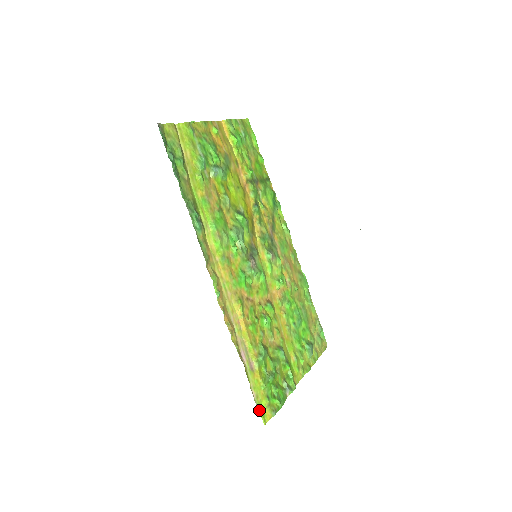
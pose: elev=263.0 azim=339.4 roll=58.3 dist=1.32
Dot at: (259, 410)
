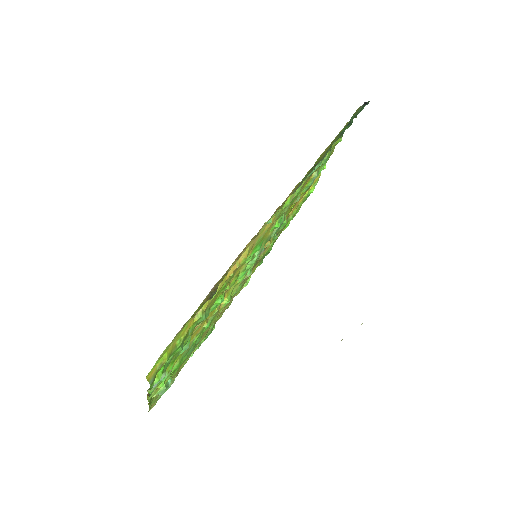
Dot at: (162, 354)
